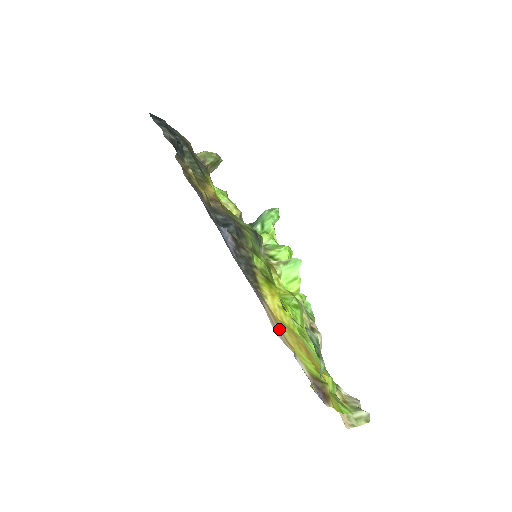
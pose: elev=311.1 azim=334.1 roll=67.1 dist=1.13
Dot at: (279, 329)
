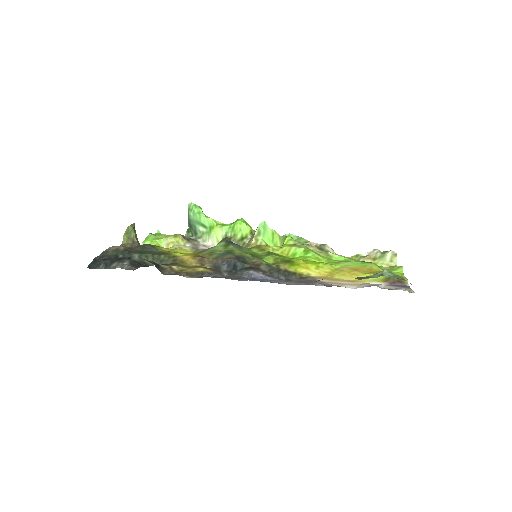
Dot at: (342, 281)
